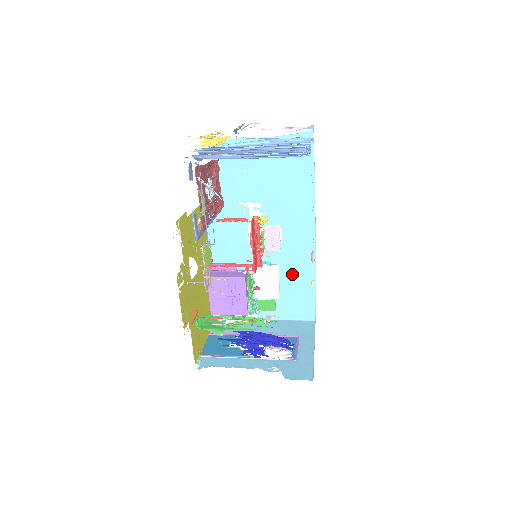
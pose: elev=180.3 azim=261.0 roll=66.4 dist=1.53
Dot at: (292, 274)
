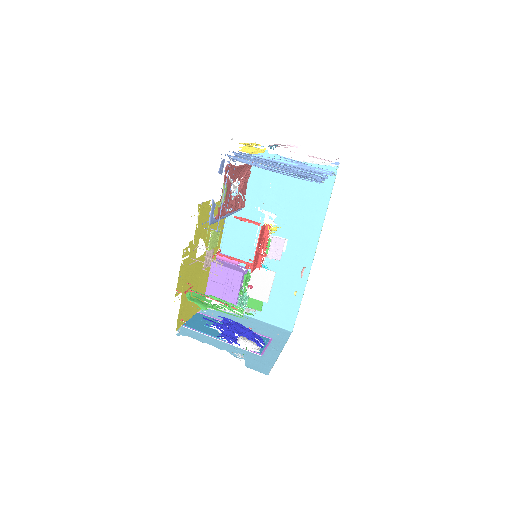
Dot at: (284, 284)
